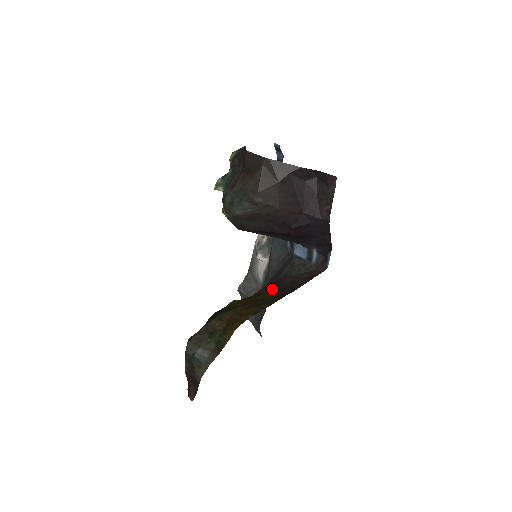
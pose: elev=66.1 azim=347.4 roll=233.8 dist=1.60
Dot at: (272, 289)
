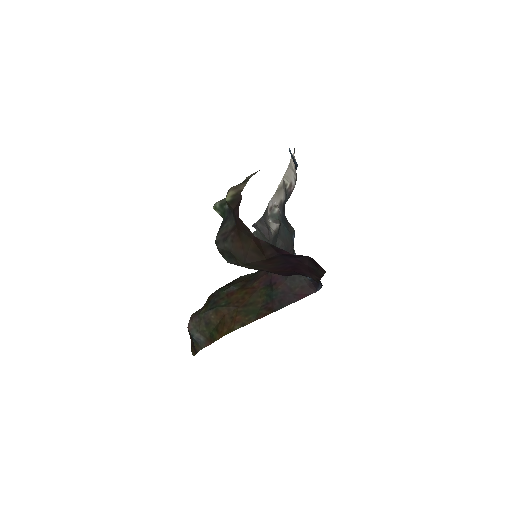
Dot at: (265, 292)
